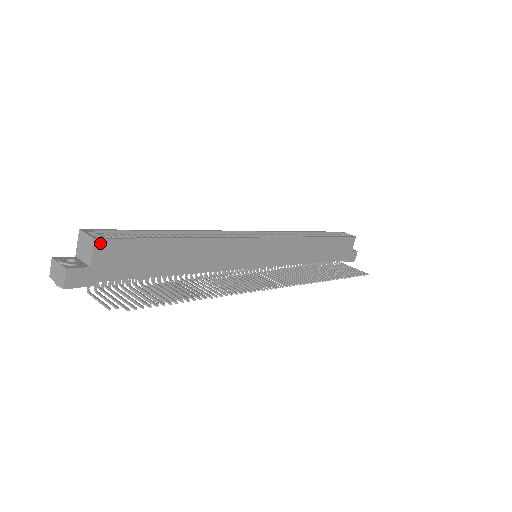
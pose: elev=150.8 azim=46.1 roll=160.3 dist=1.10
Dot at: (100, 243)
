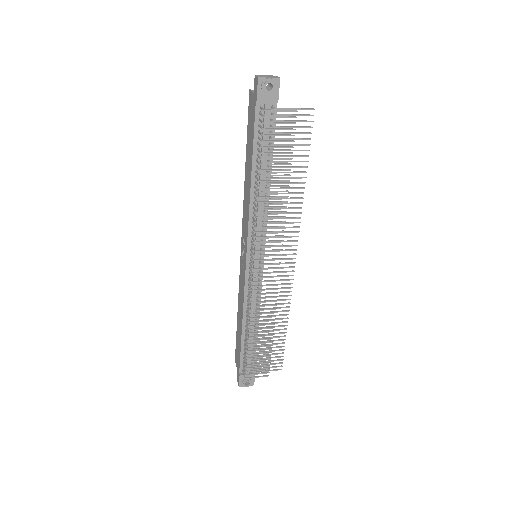
Dot at: occluded
